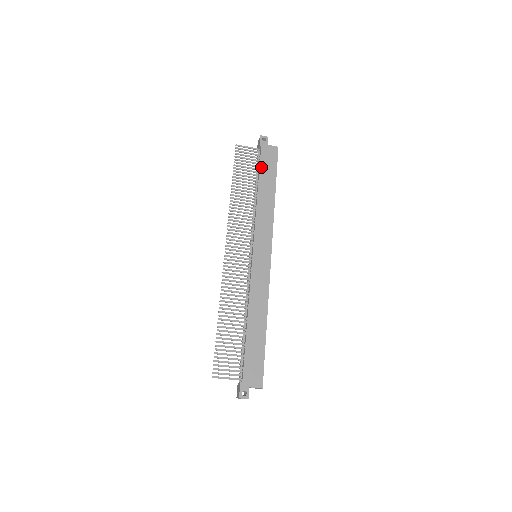
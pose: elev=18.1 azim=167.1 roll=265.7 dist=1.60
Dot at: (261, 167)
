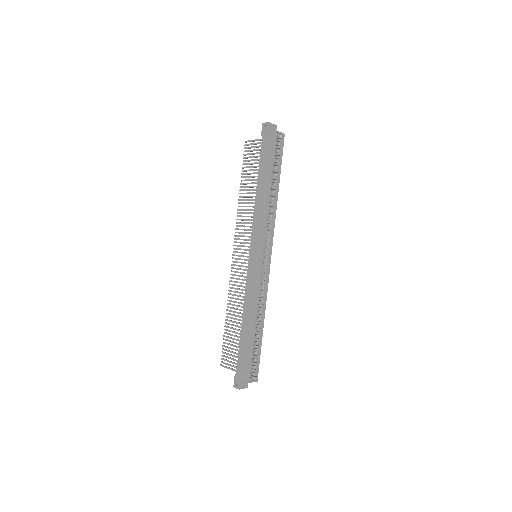
Dot at: (261, 160)
